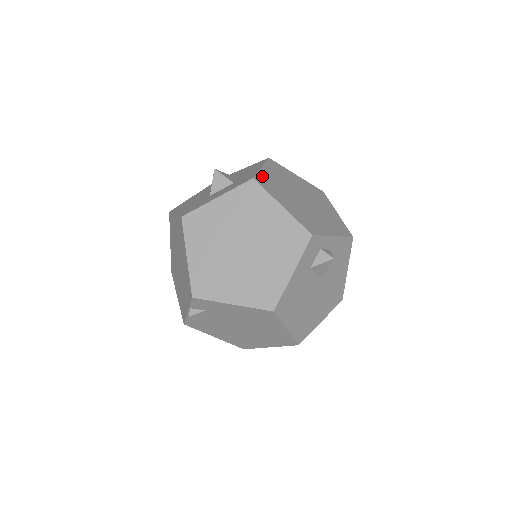
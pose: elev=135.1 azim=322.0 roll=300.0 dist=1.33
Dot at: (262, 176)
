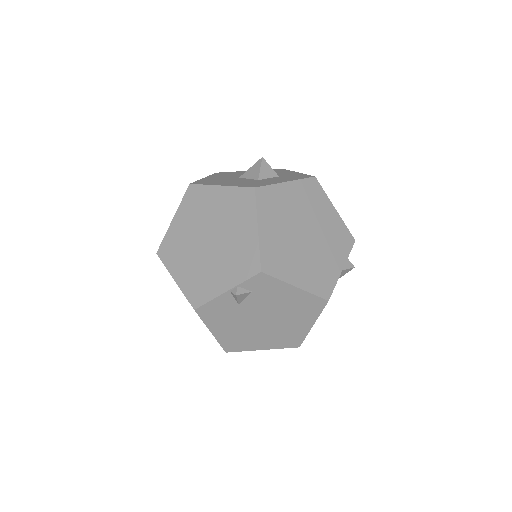
Dot at: occluded
